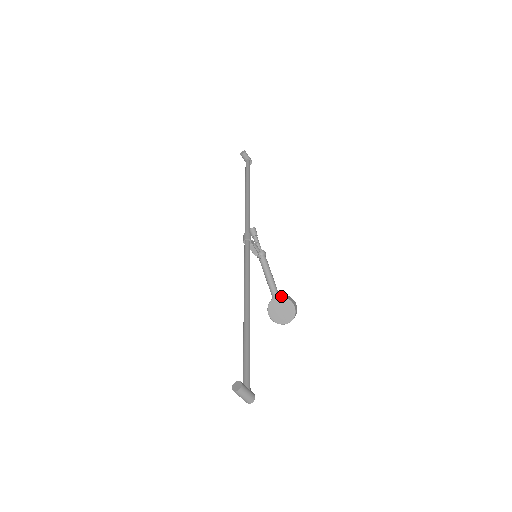
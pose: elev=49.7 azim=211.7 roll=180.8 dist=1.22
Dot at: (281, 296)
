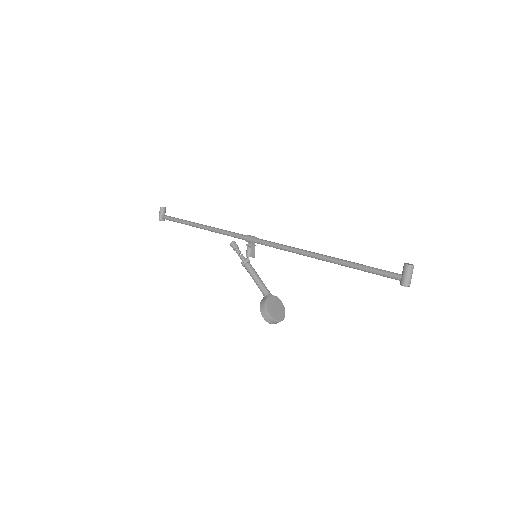
Dot at: (275, 296)
